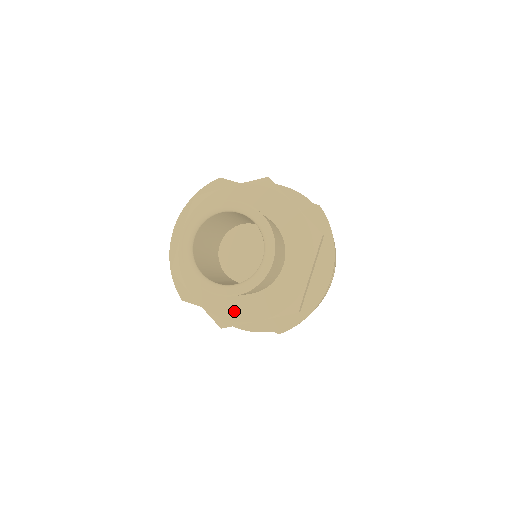
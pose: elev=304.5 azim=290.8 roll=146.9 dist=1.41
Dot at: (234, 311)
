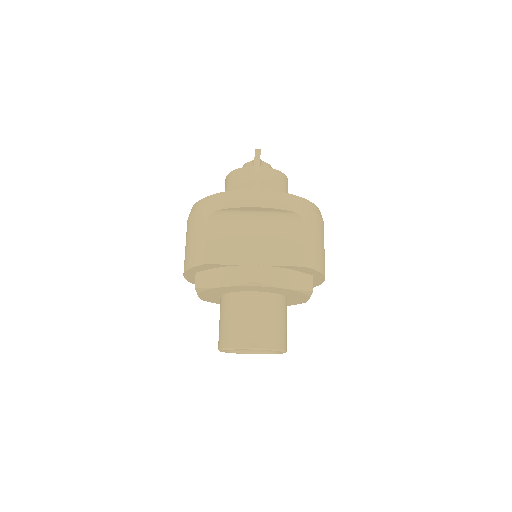
Dot at: occluded
